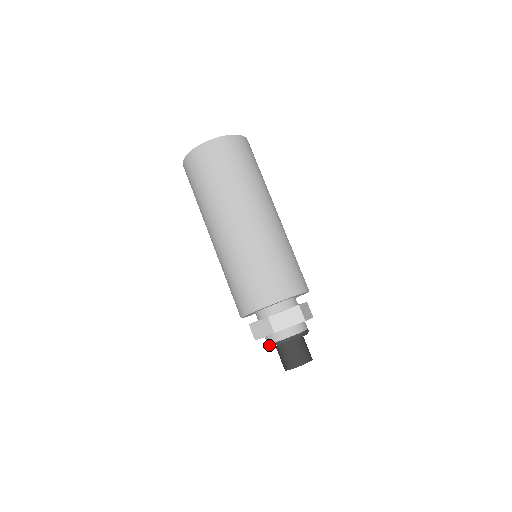
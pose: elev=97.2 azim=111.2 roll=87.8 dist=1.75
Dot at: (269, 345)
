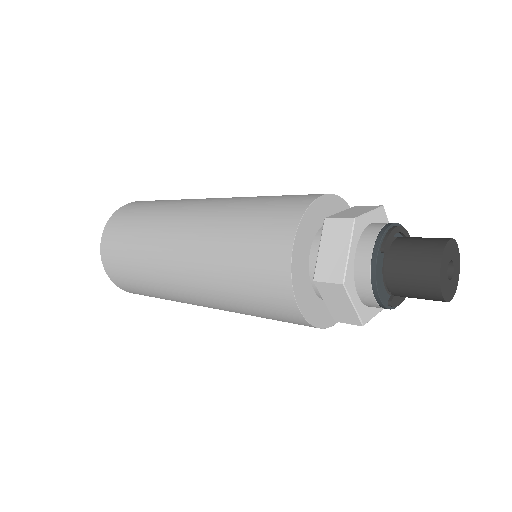
Dot at: (371, 269)
